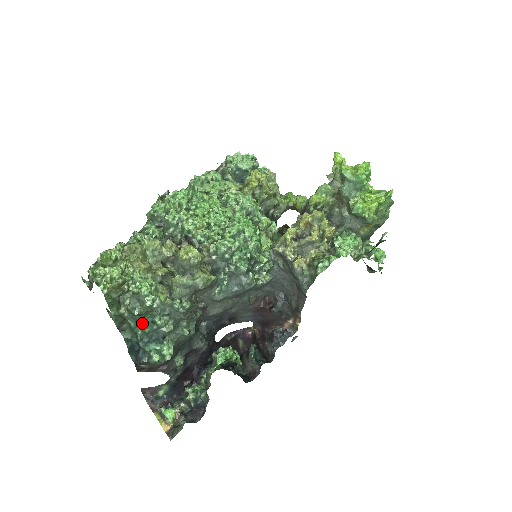
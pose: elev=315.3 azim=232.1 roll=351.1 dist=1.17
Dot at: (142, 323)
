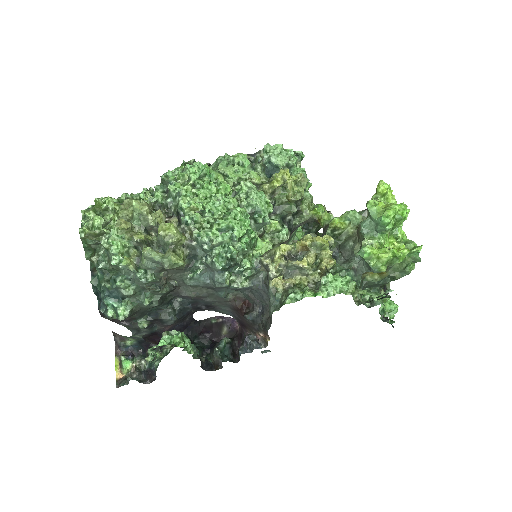
Dot at: (106, 277)
